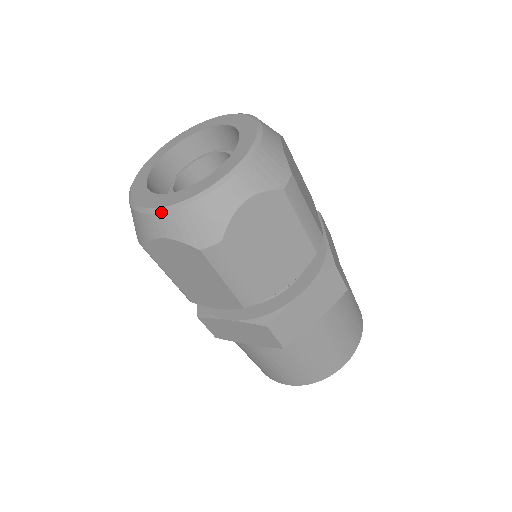
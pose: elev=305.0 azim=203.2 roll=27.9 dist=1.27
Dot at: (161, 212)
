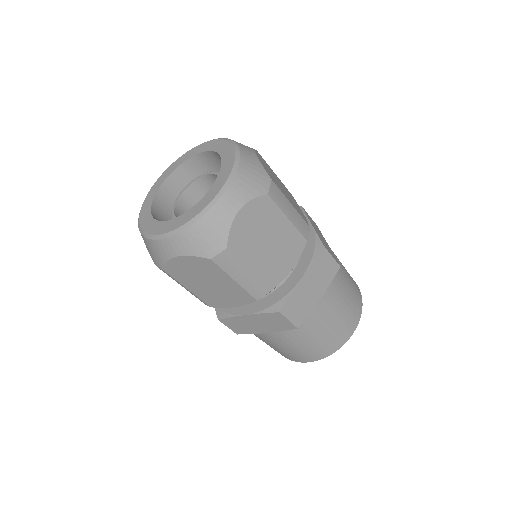
Dot at: (226, 189)
